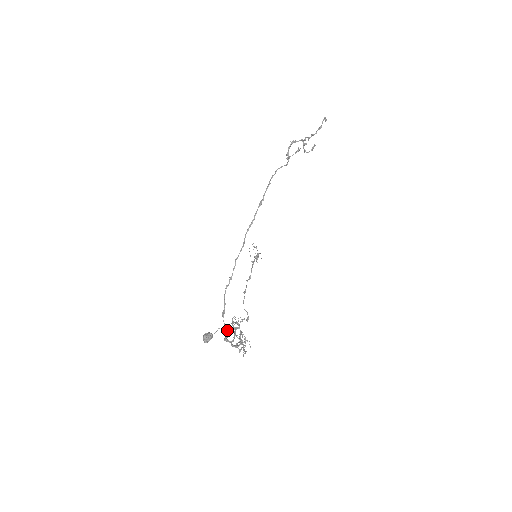
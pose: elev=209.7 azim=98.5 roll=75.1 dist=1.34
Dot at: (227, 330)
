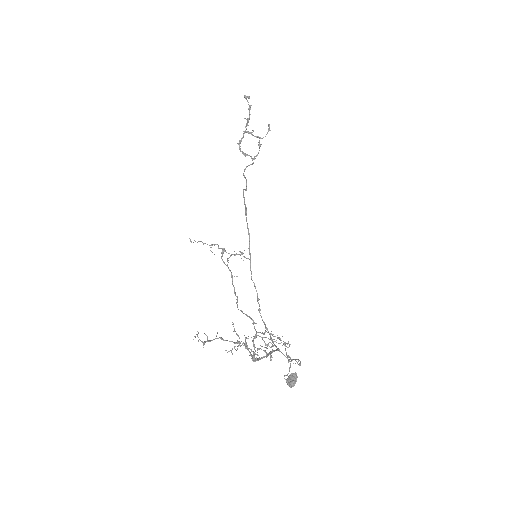
Dot at: (271, 351)
